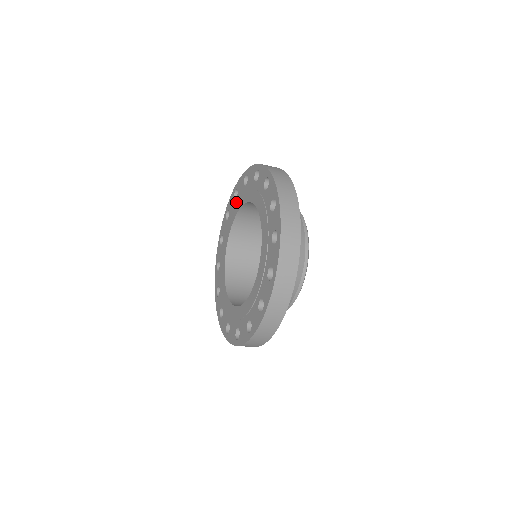
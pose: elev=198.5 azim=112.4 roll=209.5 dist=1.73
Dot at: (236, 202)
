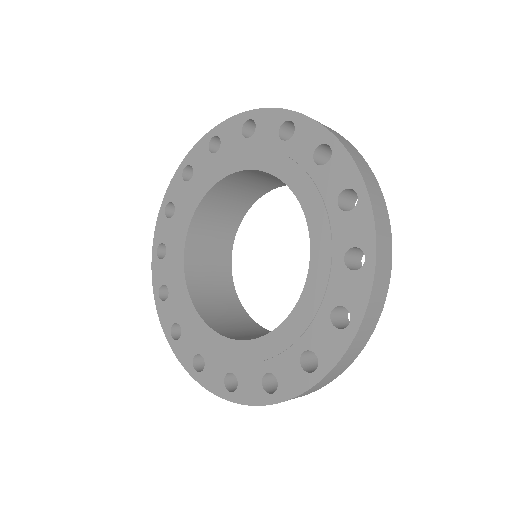
Dot at: (177, 216)
